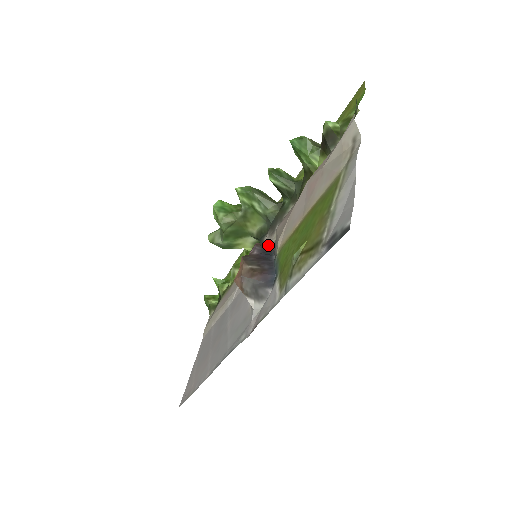
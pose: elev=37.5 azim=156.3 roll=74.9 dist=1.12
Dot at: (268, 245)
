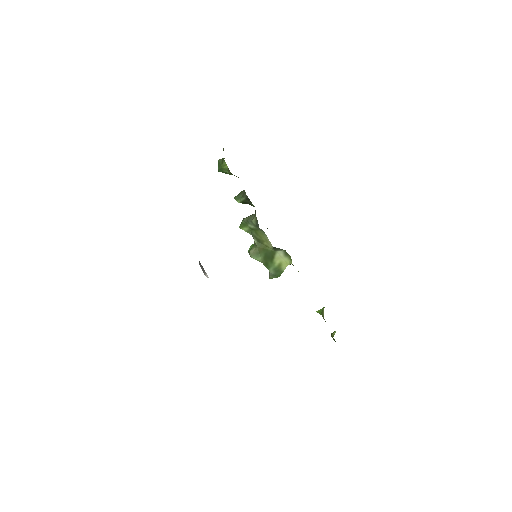
Dot at: occluded
